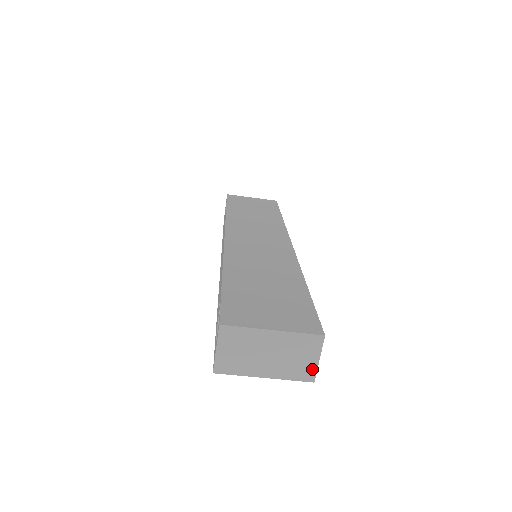
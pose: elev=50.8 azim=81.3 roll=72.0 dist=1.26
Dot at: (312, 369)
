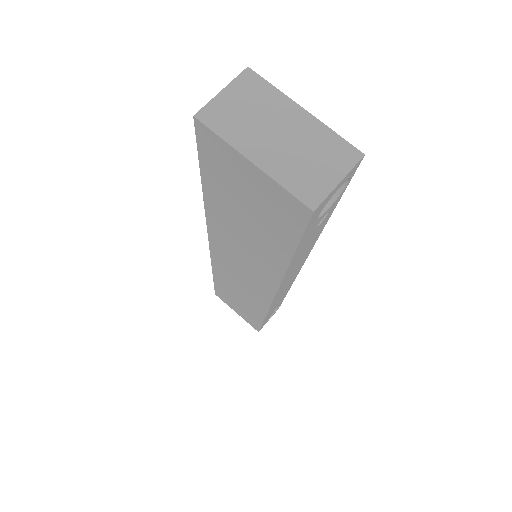
Dot at: (322, 190)
